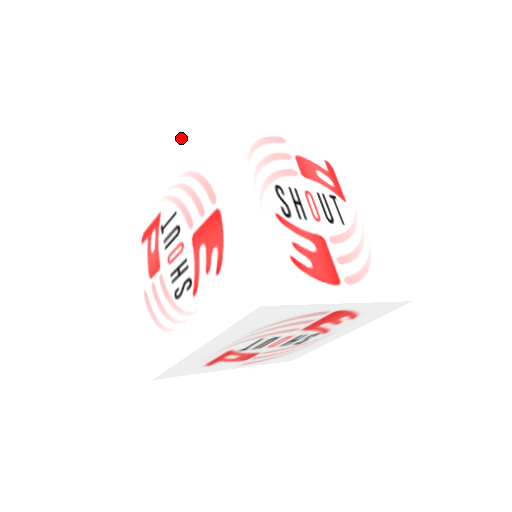
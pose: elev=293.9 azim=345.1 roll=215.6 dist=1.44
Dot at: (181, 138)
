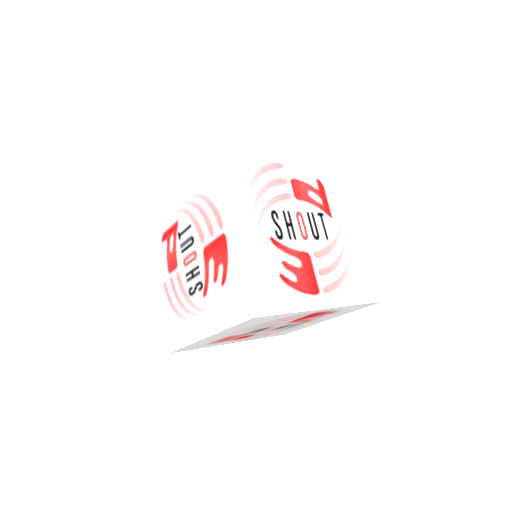
Dot at: (196, 164)
